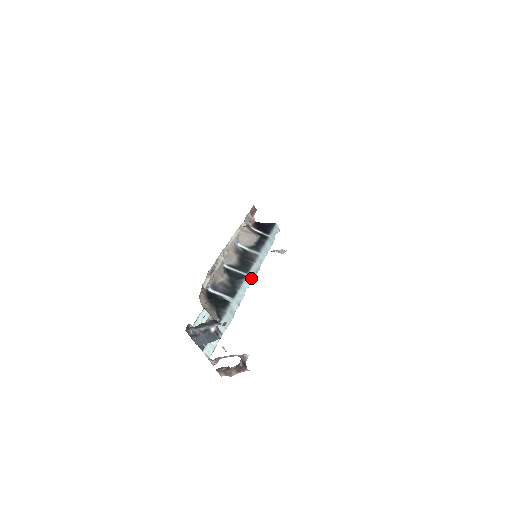
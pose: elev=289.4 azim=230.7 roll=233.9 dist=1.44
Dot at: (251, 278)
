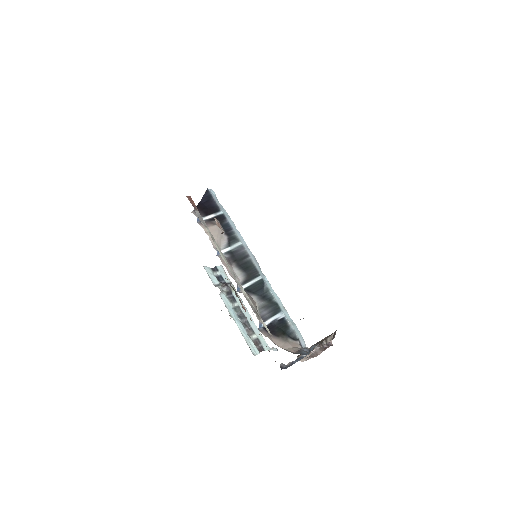
Dot at: (262, 274)
